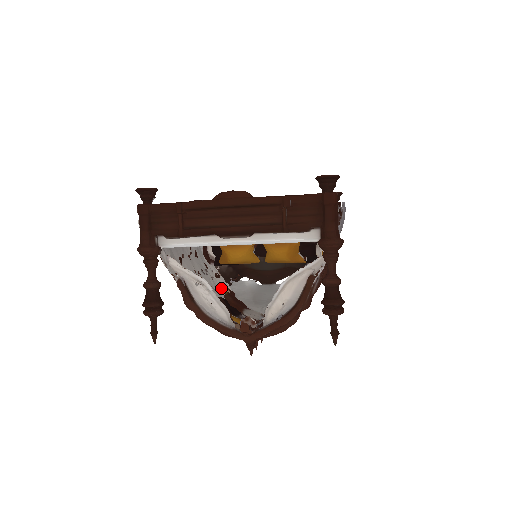
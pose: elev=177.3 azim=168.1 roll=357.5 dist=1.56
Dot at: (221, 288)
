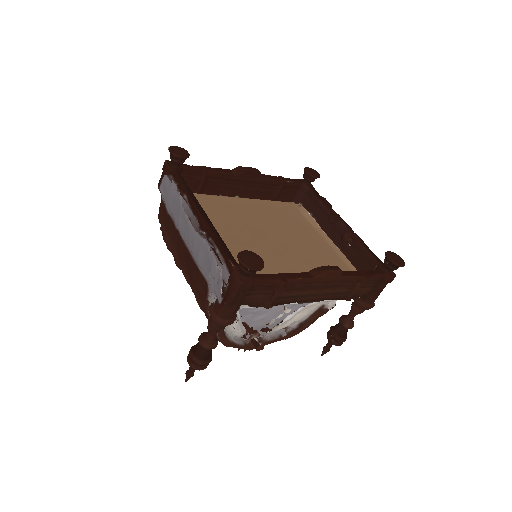
Dot at: occluded
